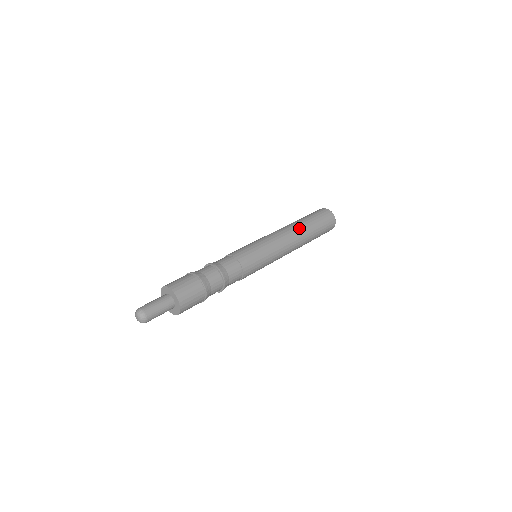
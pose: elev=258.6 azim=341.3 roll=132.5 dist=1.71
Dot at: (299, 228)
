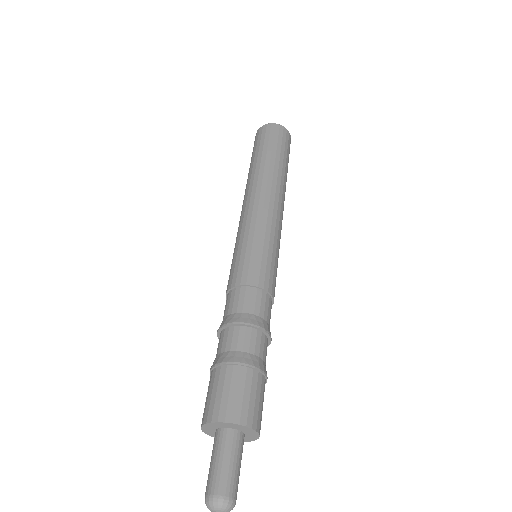
Dot at: (263, 175)
